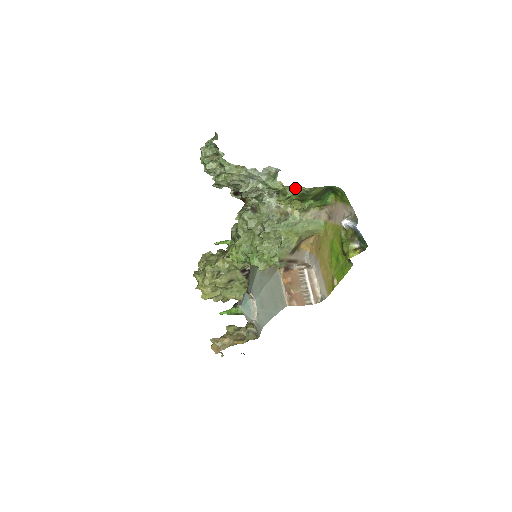
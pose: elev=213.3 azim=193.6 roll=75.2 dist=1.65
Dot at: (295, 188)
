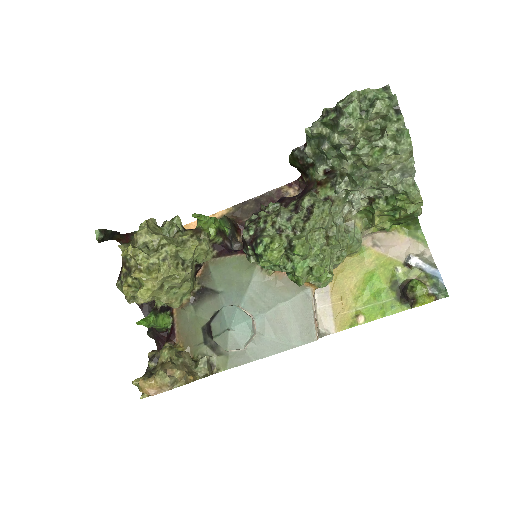
Dot at: (420, 207)
